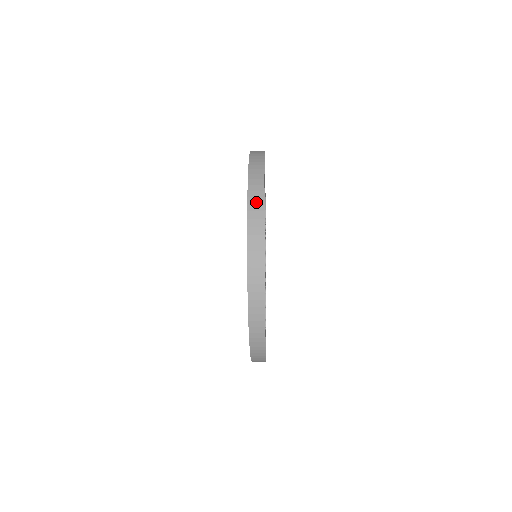
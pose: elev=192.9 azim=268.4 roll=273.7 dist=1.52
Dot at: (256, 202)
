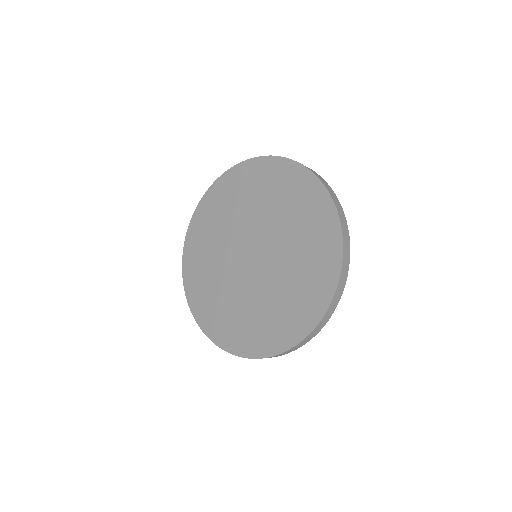
Dot at: (346, 236)
